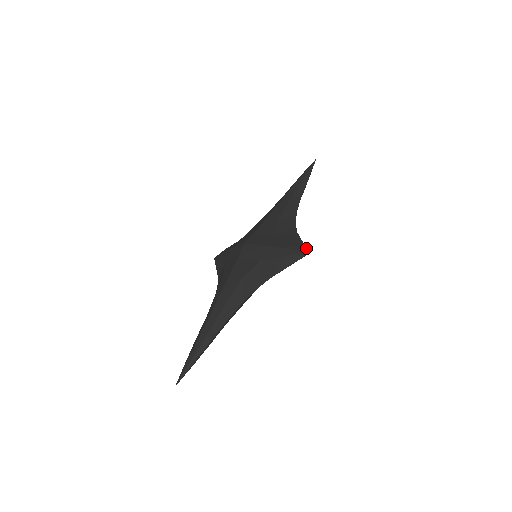
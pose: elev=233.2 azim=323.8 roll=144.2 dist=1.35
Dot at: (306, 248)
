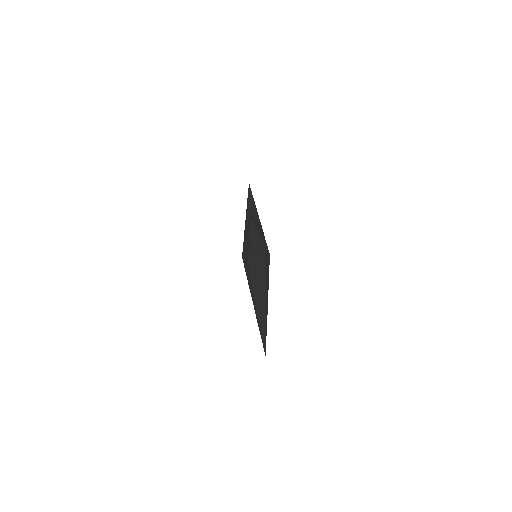
Dot at: occluded
